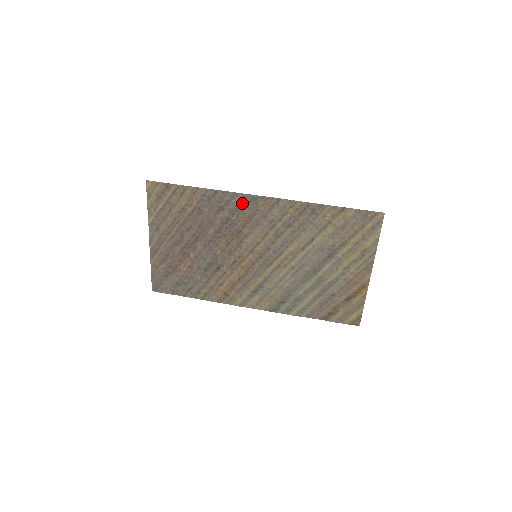
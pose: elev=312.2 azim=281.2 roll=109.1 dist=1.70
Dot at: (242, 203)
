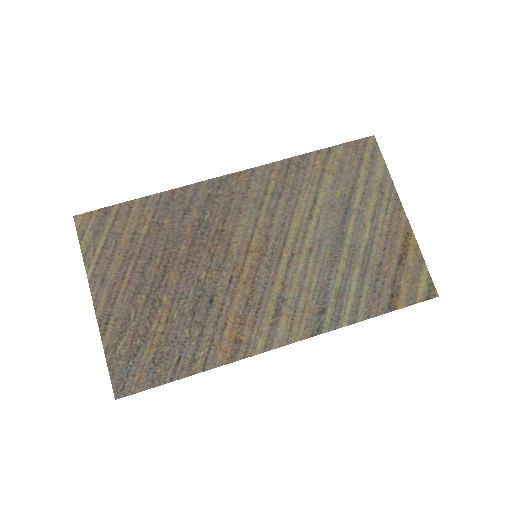
Dot at: (211, 192)
